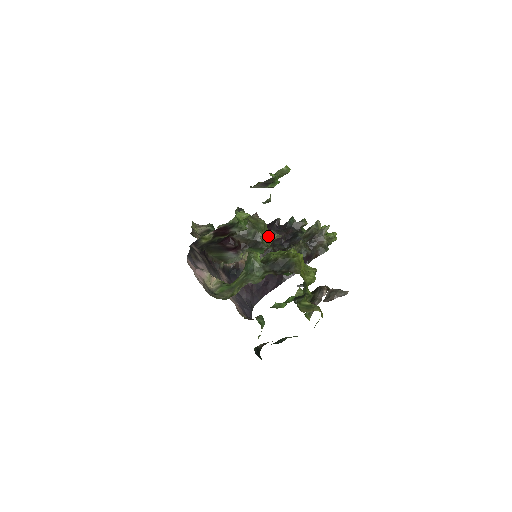
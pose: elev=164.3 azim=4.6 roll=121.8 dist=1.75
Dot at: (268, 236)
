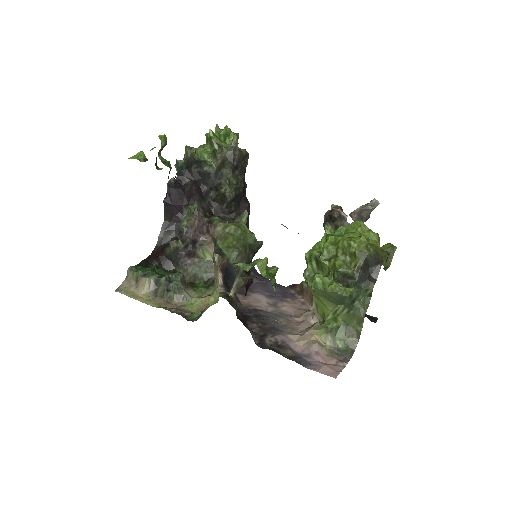
Dot at: (246, 230)
